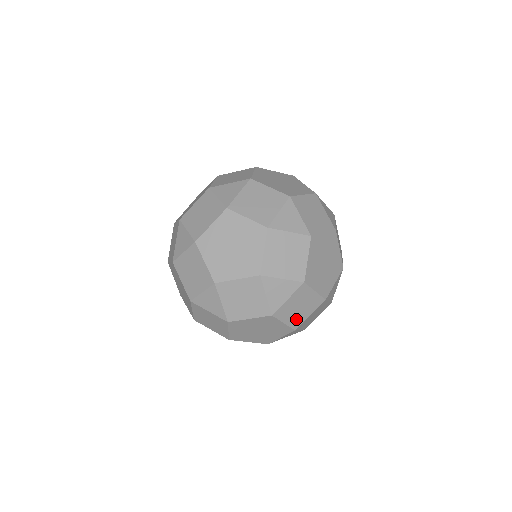
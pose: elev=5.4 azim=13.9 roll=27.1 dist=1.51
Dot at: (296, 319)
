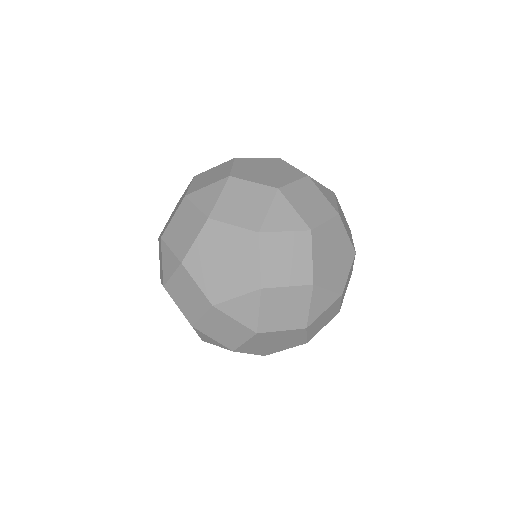
Dot at: (273, 272)
